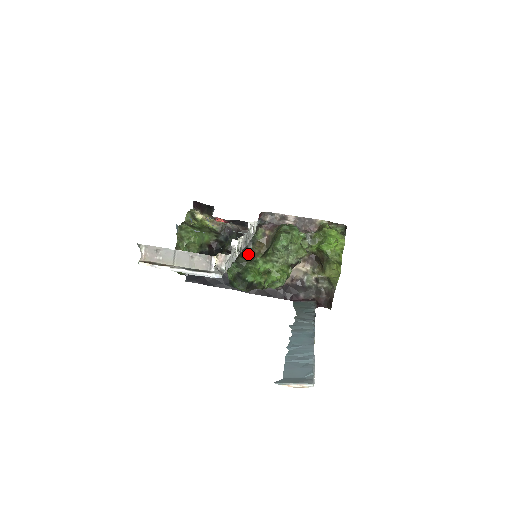
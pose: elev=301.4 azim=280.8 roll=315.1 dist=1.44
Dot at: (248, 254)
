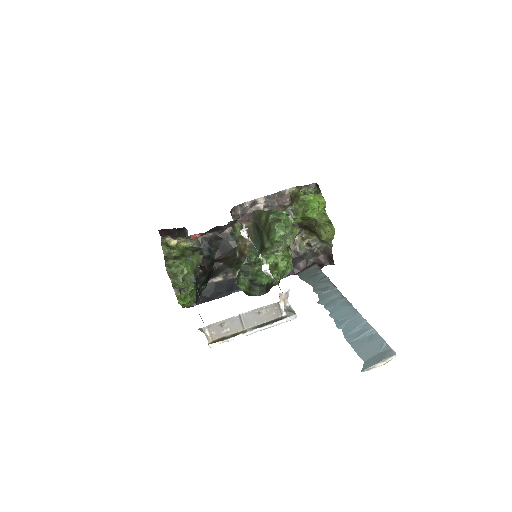
Dot at: (236, 254)
